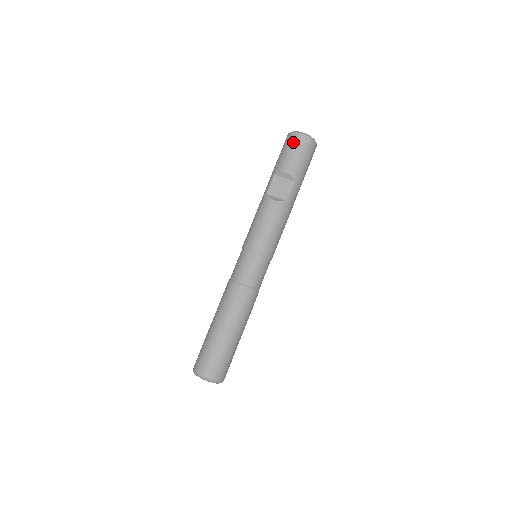
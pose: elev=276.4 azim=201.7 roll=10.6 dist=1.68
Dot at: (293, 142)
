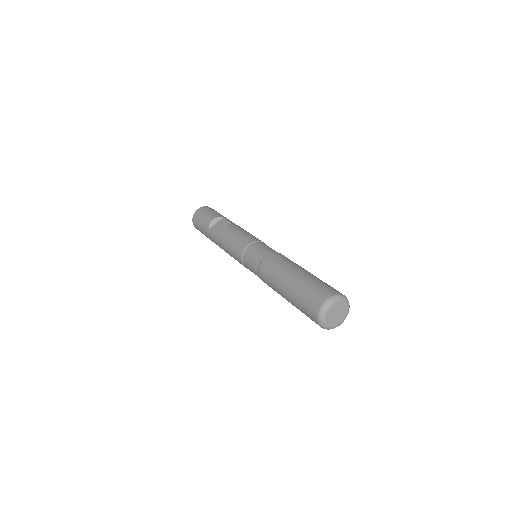
Dot at: (198, 214)
